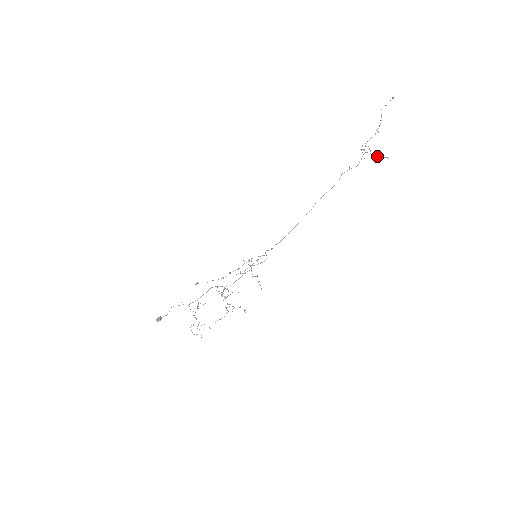
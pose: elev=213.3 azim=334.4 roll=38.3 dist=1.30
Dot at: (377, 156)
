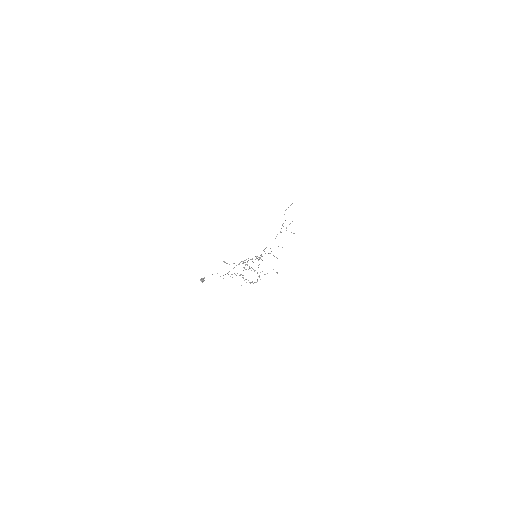
Dot at: (291, 232)
